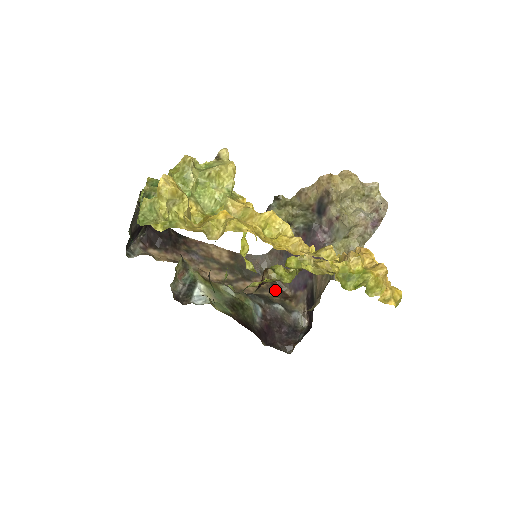
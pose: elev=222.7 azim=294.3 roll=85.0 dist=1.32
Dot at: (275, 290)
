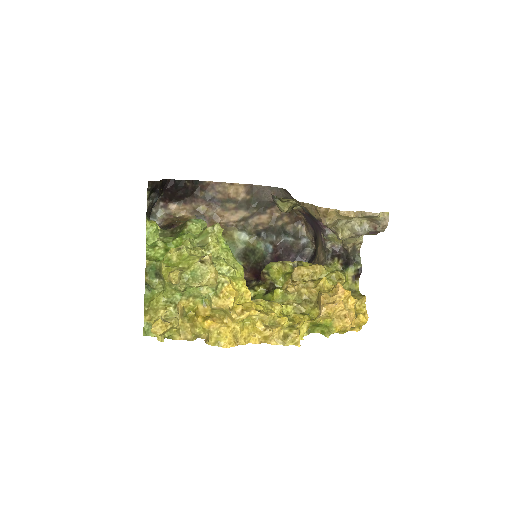
Dot at: (289, 217)
